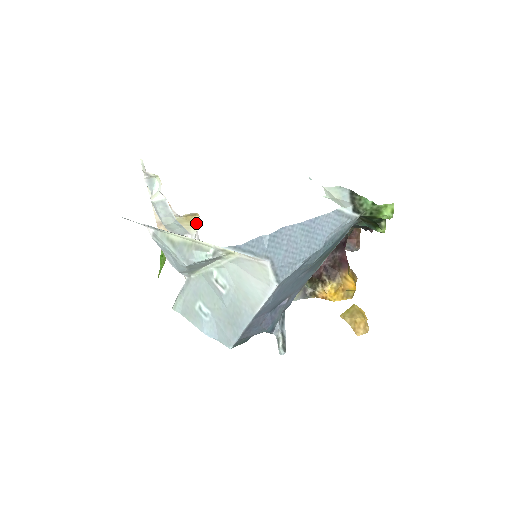
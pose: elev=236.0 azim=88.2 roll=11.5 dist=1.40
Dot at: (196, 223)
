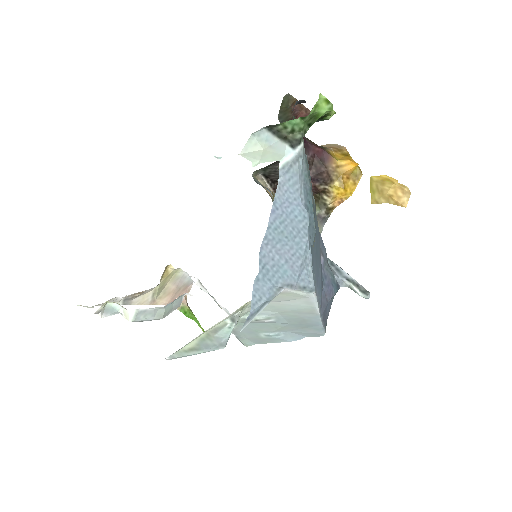
Dot at: (175, 269)
